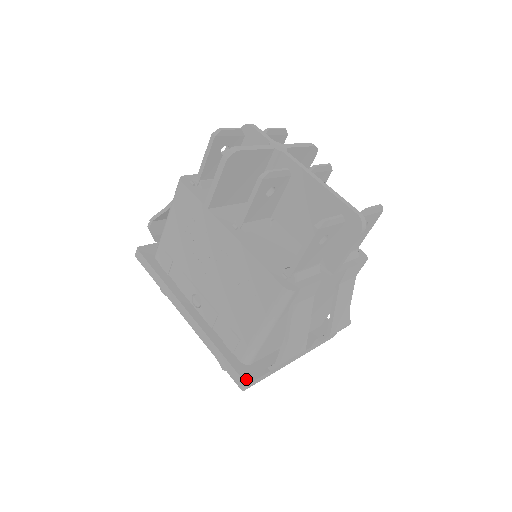
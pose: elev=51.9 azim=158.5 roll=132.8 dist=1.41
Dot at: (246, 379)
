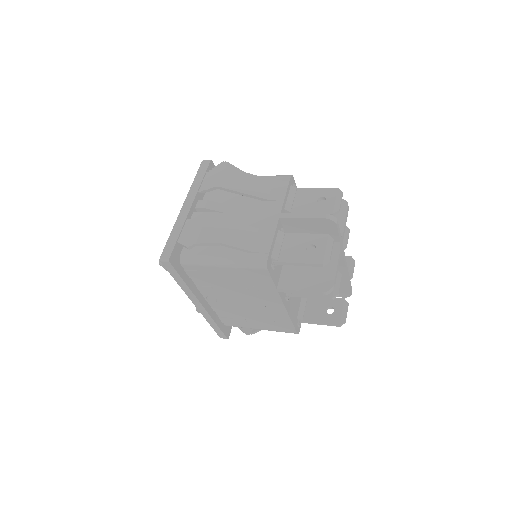
Dot at: (228, 336)
